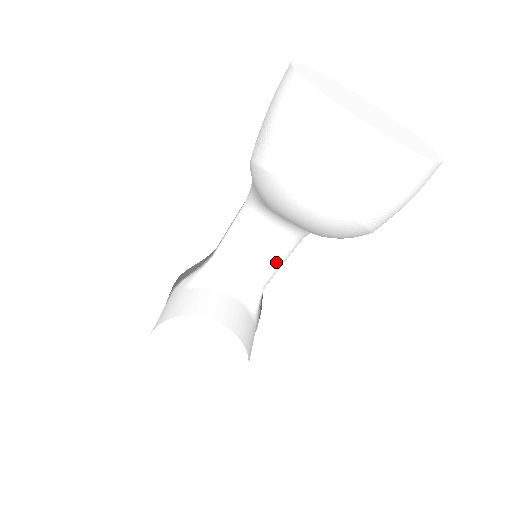
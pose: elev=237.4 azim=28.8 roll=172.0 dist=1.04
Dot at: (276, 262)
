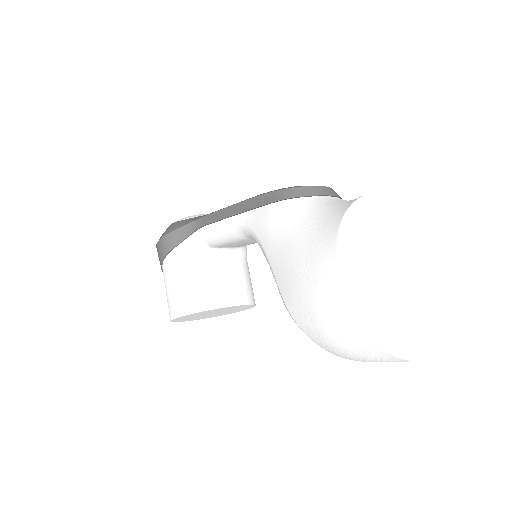
Dot at: occluded
